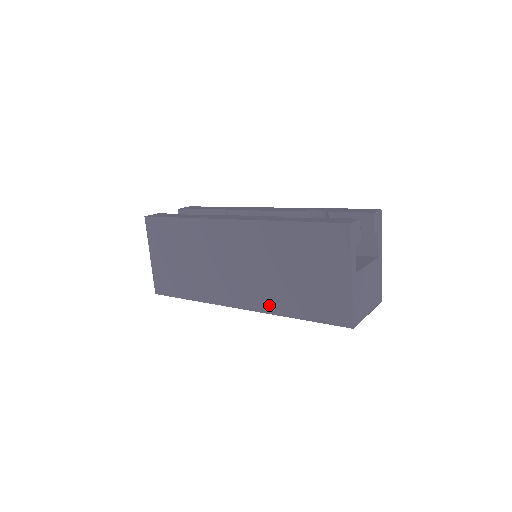
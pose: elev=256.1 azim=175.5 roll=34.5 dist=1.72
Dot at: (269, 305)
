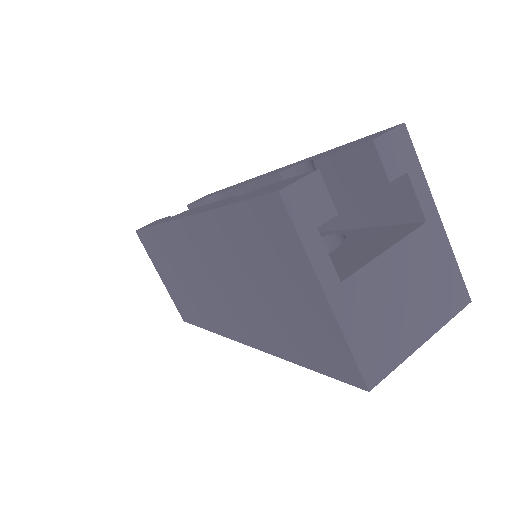
Dot at: (262, 341)
